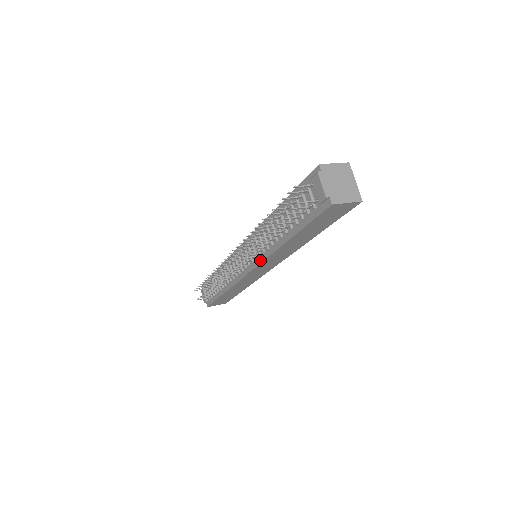
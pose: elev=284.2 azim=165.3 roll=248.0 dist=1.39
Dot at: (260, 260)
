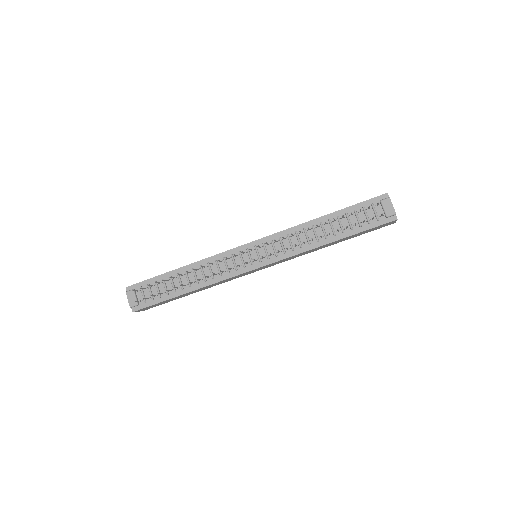
Dot at: (283, 257)
